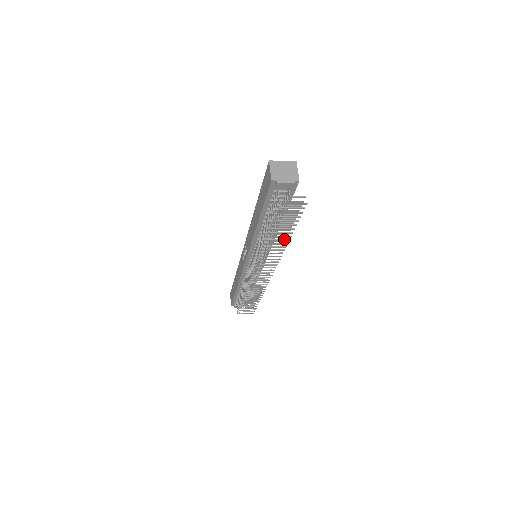
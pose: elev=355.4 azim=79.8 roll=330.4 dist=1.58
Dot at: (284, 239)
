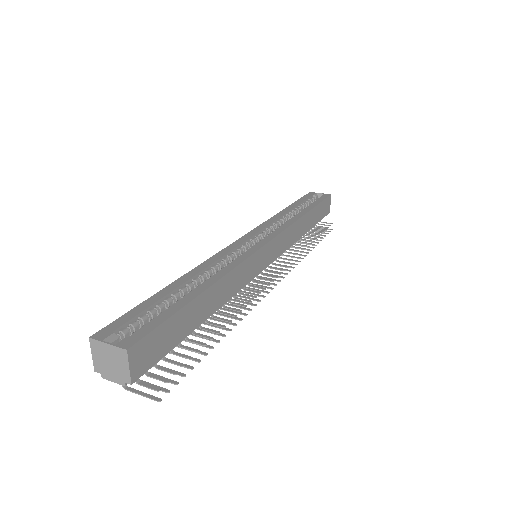
Dot at: (217, 334)
